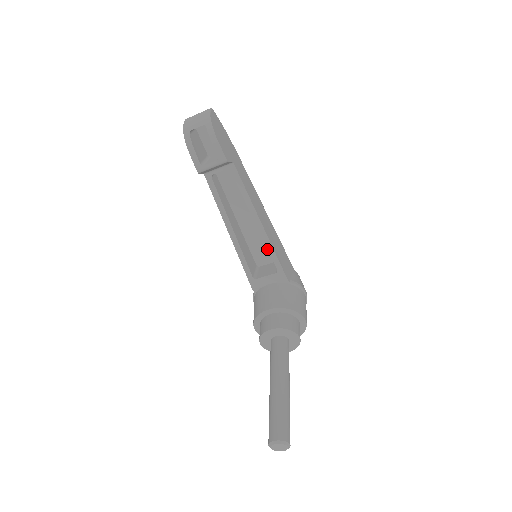
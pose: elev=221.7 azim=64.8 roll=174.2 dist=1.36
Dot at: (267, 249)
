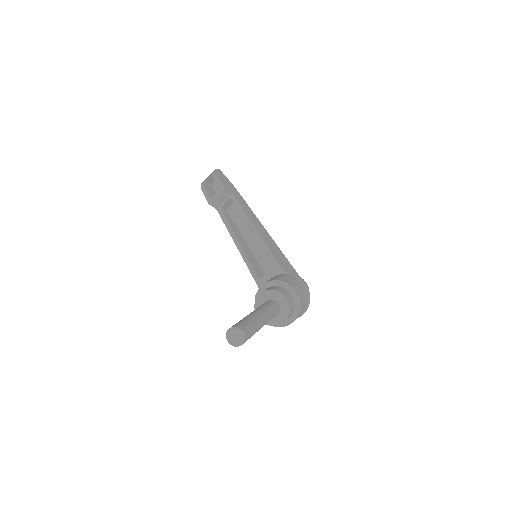
Dot at: occluded
